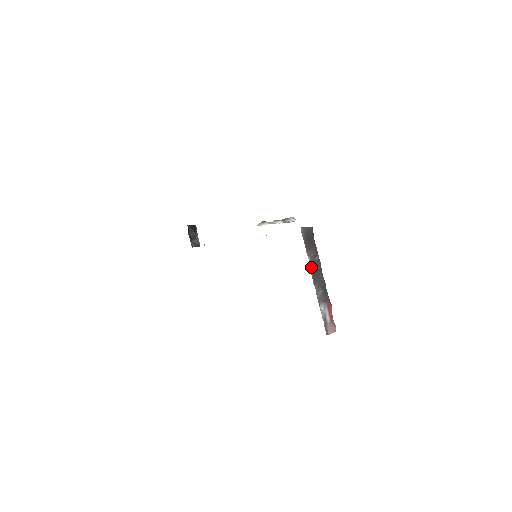
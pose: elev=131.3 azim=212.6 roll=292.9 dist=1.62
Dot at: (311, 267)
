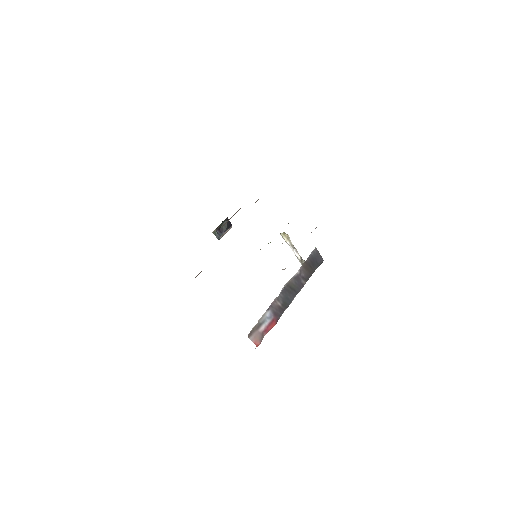
Dot at: (293, 279)
